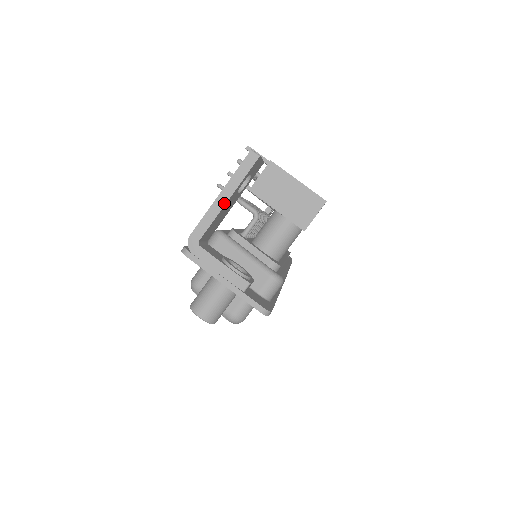
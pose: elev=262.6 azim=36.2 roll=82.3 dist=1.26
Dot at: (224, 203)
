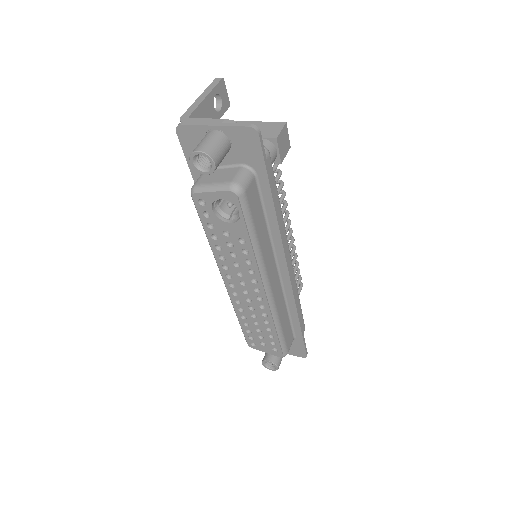
Dot at: (204, 98)
